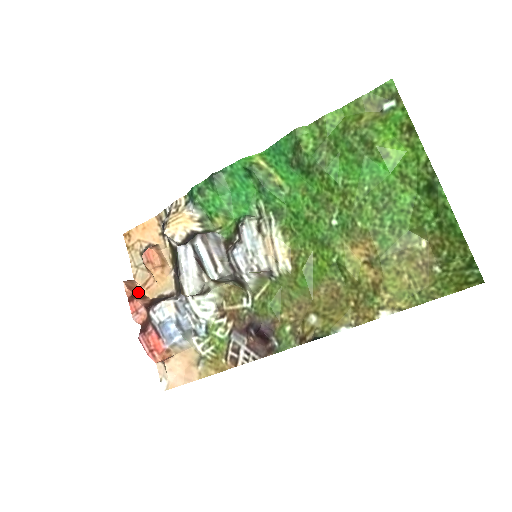
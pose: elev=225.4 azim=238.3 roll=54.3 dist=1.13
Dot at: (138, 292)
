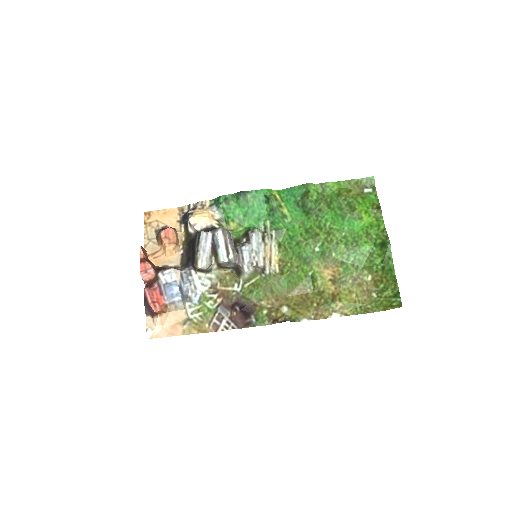
Dot at: (147, 258)
